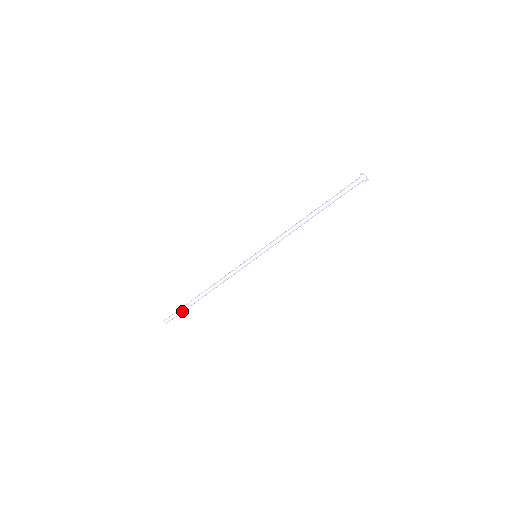
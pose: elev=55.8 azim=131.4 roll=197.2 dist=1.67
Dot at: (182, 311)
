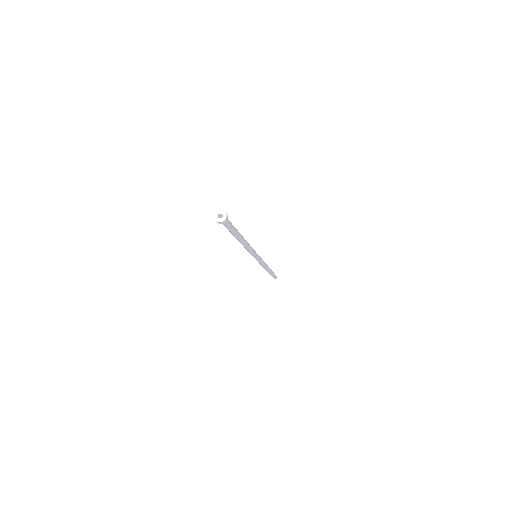
Dot at: (273, 275)
